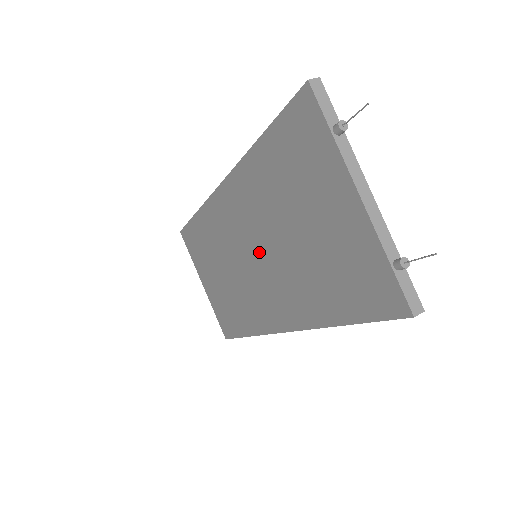
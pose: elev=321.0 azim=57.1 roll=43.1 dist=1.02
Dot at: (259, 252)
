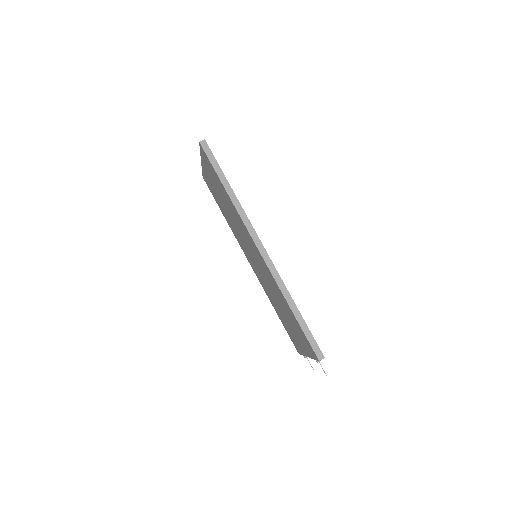
Dot at: (259, 268)
